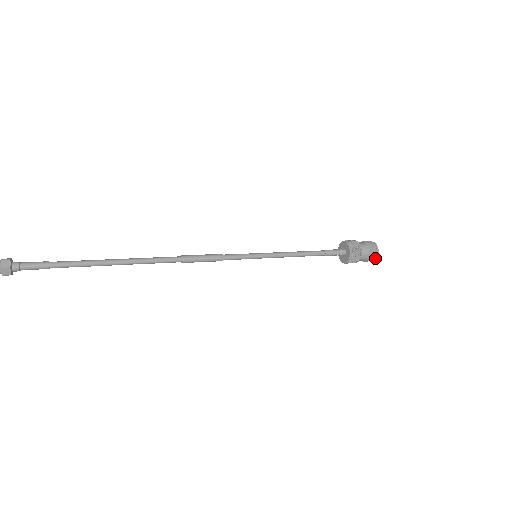
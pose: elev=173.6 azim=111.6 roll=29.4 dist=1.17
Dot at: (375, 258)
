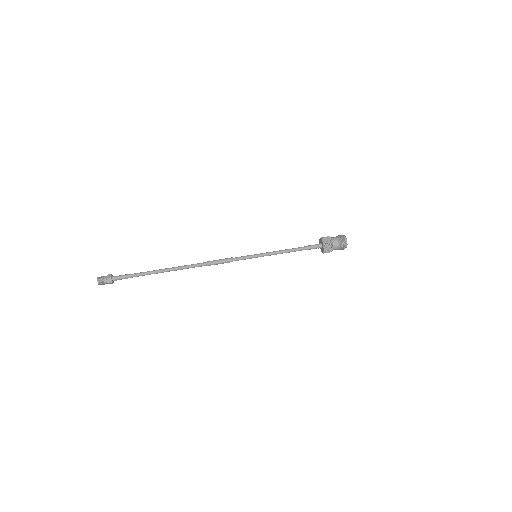
Dot at: occluded
